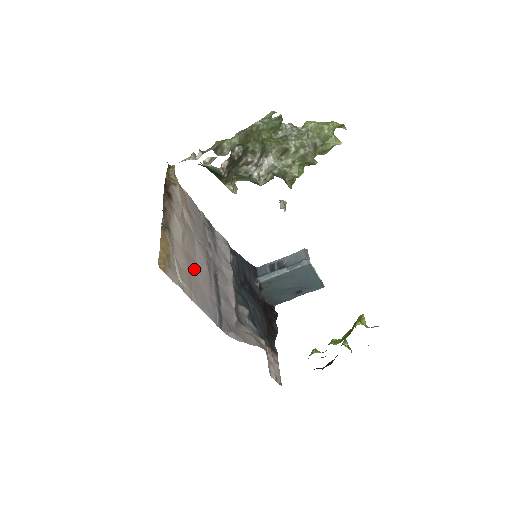
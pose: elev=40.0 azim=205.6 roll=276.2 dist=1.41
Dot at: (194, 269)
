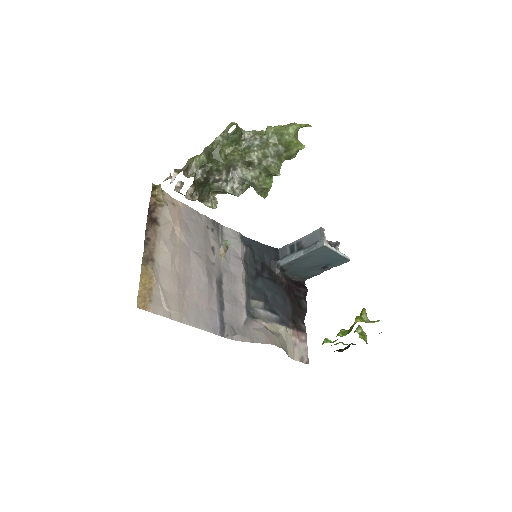
Dot at: (188, 287)
